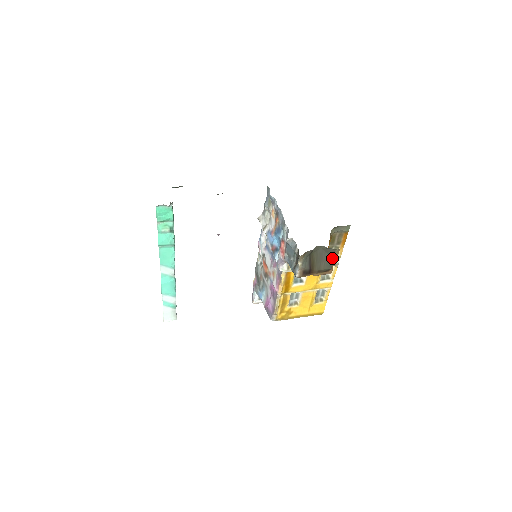
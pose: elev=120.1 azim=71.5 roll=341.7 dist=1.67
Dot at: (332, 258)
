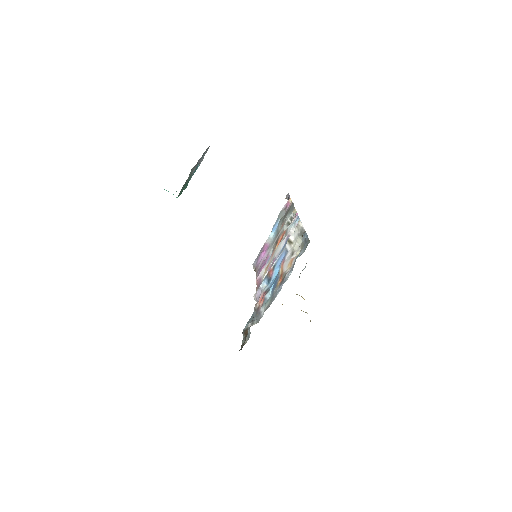
Dot at: occluded
